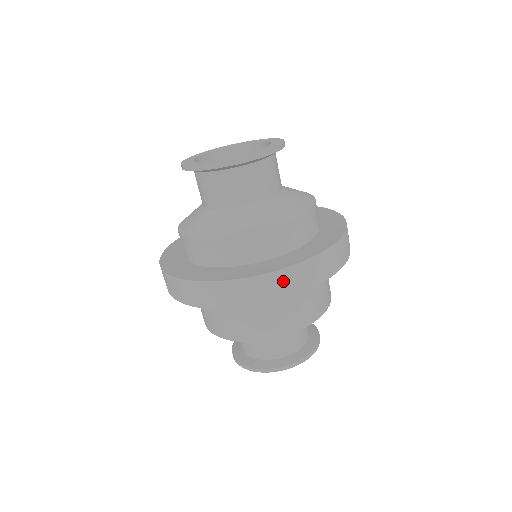
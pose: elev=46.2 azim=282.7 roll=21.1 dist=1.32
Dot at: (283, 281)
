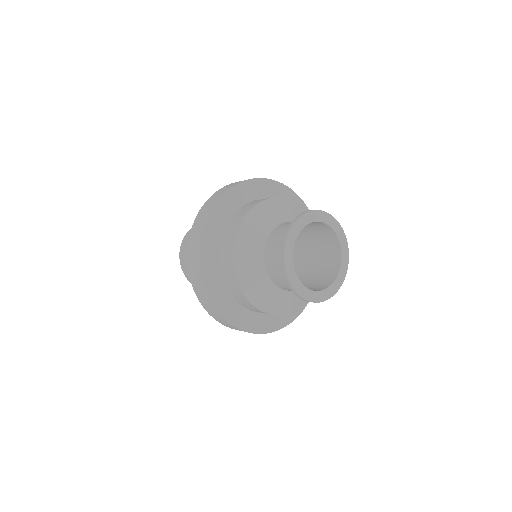
Dot at: occluded
